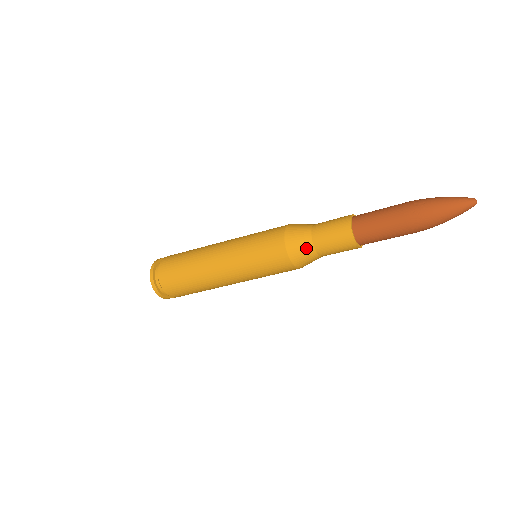
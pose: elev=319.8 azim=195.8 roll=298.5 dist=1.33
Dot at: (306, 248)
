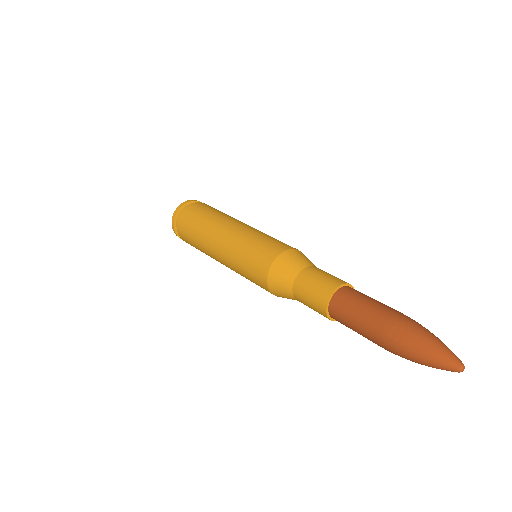
Dot at: (288, 296)
